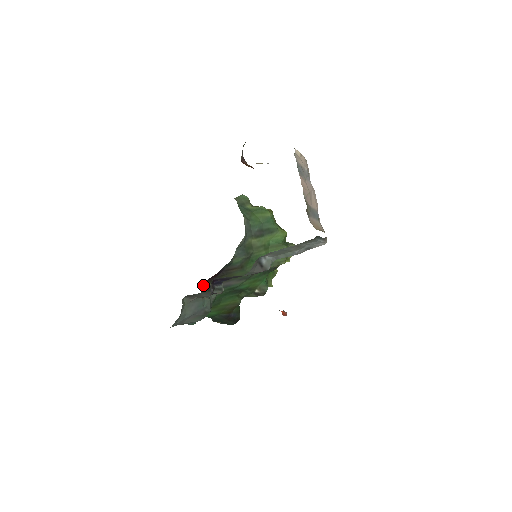
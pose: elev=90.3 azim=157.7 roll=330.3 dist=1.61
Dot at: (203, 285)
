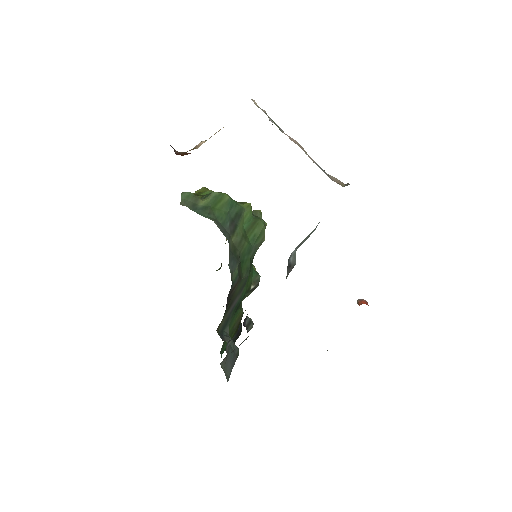
Dot at: (217, 330)
